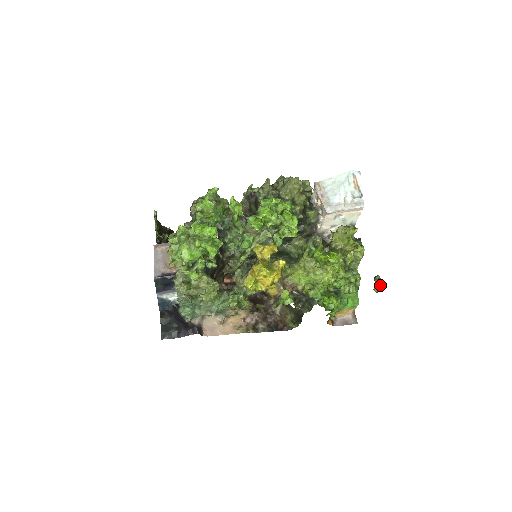
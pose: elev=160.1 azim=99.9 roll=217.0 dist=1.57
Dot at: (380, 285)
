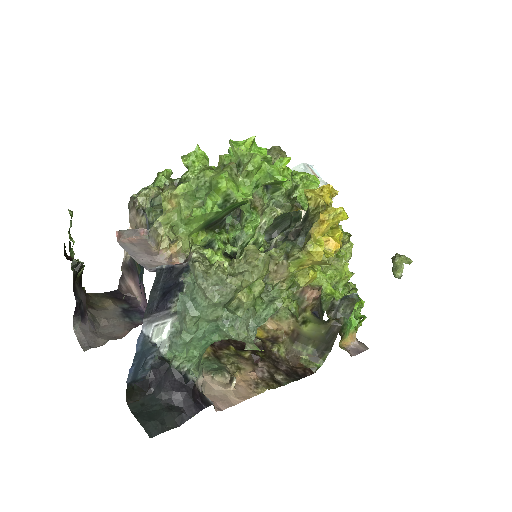
Dot at: (405, 263)
